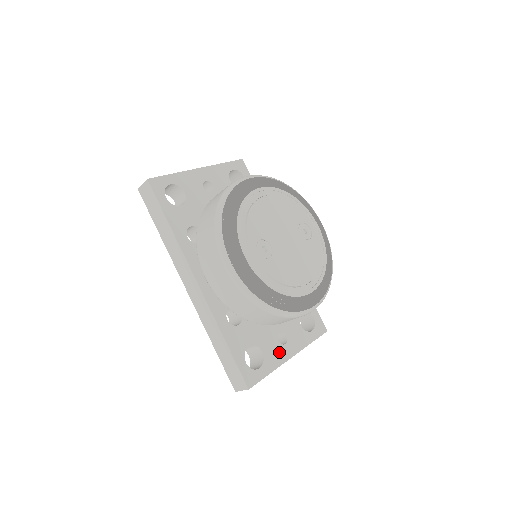
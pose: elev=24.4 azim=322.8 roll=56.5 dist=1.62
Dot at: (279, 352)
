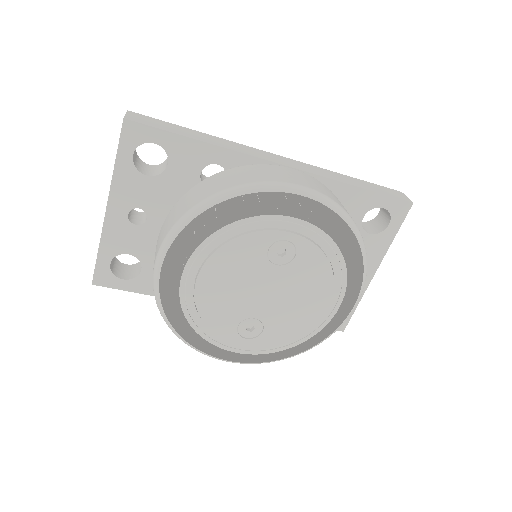
Dot at: occluded
